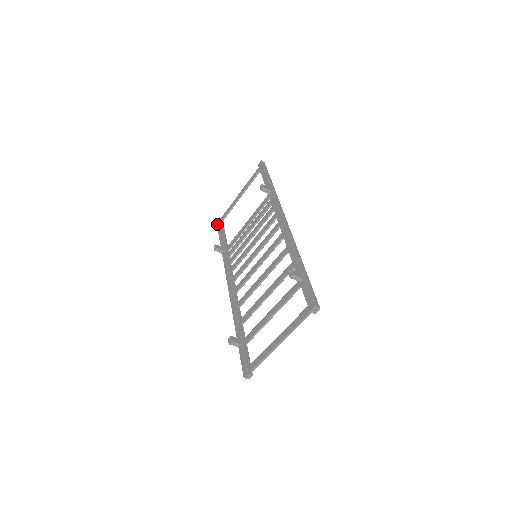
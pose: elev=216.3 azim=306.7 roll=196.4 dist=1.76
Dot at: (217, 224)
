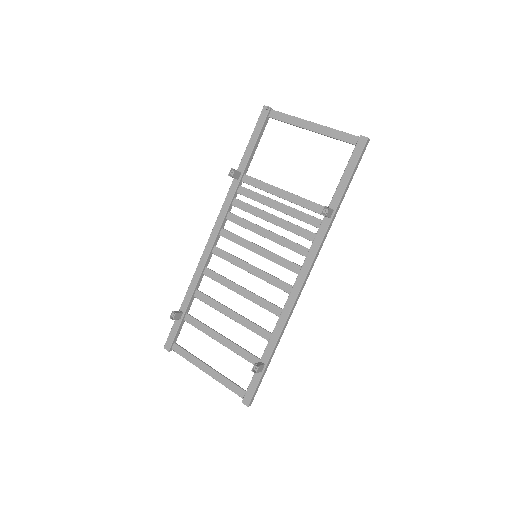
Dot at: (261, 115)
